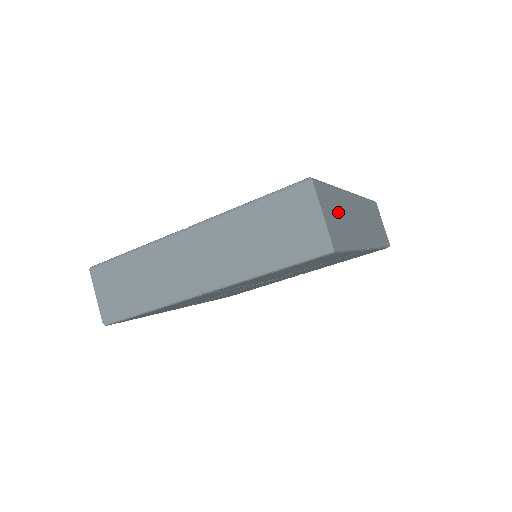
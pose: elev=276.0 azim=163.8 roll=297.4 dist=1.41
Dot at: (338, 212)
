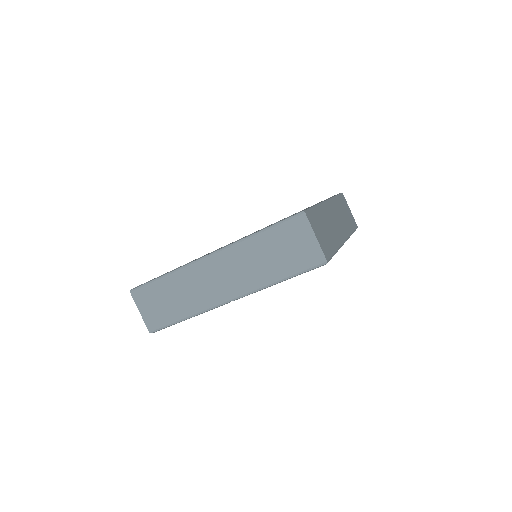
Dot at: (323, 227)
